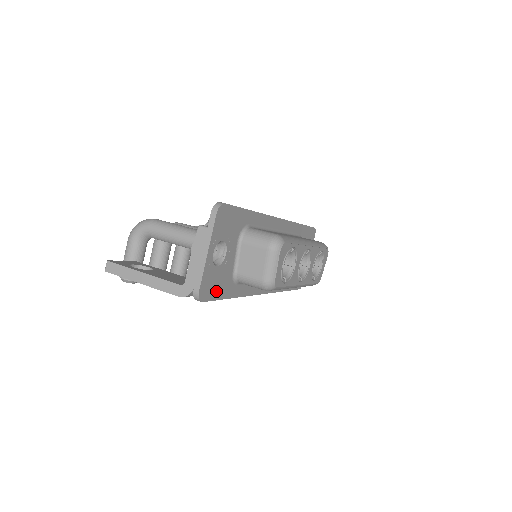
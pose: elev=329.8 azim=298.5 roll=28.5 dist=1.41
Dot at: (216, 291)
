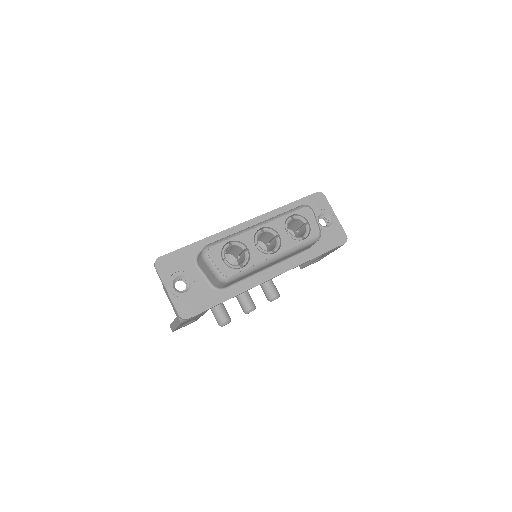
Dot at: (200, 306)
